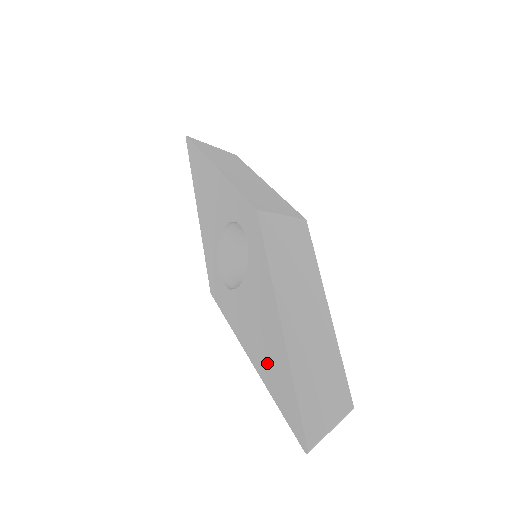
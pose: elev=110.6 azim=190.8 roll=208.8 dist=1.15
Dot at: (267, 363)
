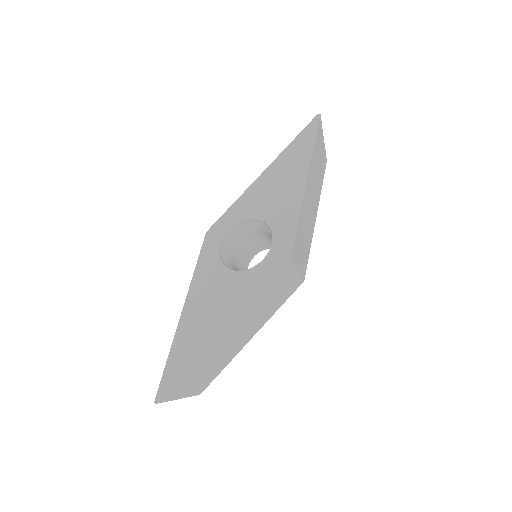
Dot at: (189, 332)
